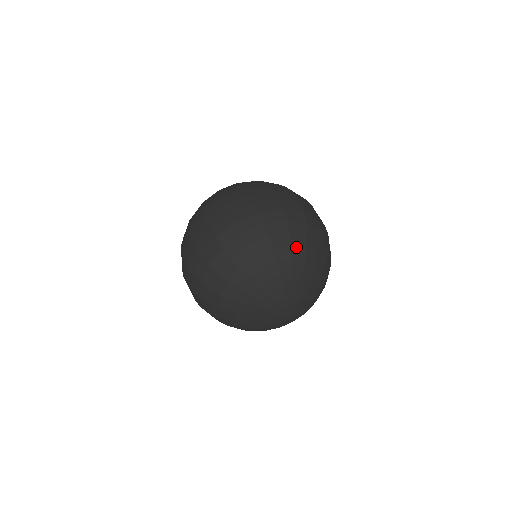
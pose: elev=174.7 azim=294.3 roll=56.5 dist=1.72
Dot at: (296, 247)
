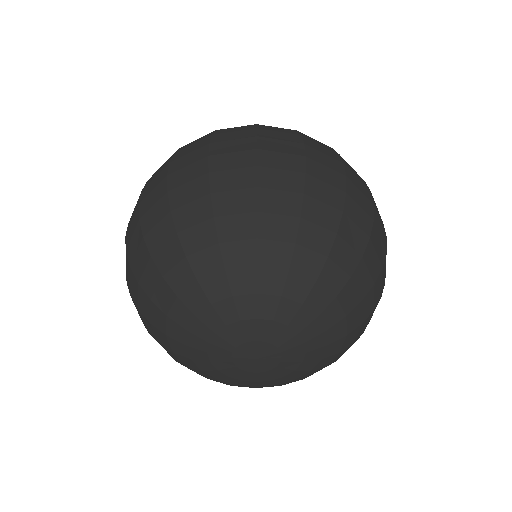
Dot at: (268, 241)
